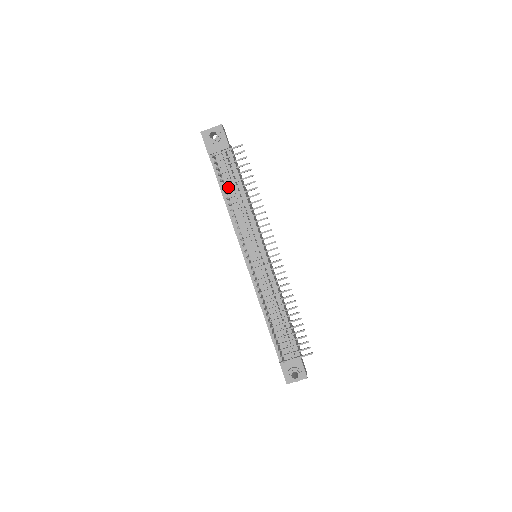
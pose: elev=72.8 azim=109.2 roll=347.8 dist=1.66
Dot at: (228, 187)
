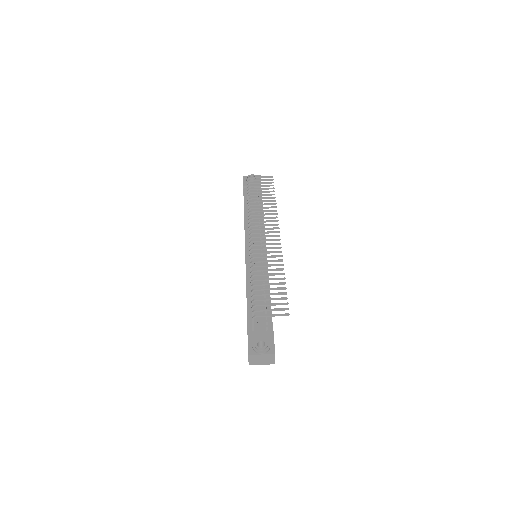
Dot at: occluded
